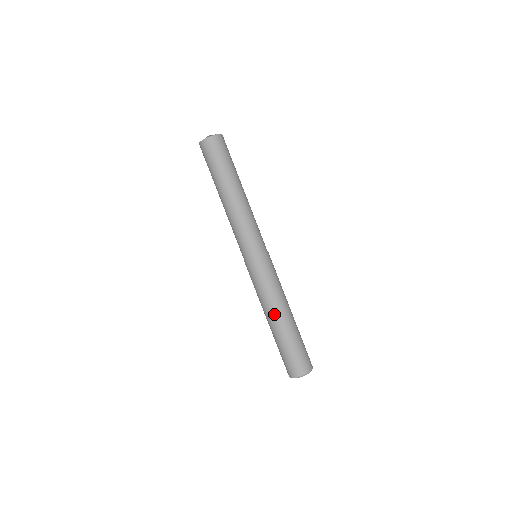
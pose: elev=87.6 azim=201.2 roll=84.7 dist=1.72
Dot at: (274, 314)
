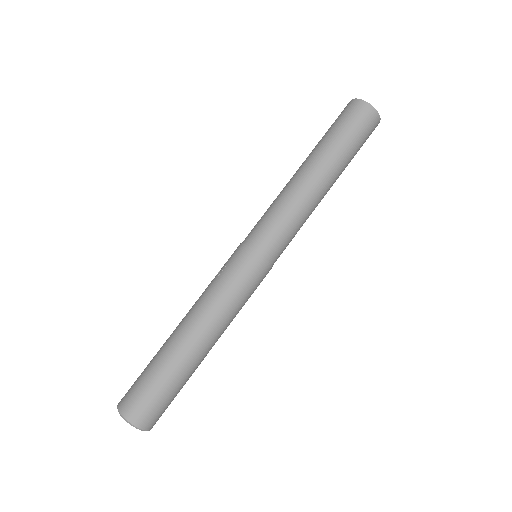
Dot at: (201, 332)
